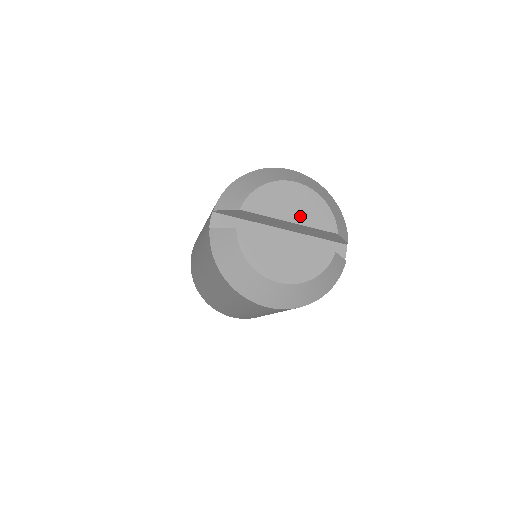
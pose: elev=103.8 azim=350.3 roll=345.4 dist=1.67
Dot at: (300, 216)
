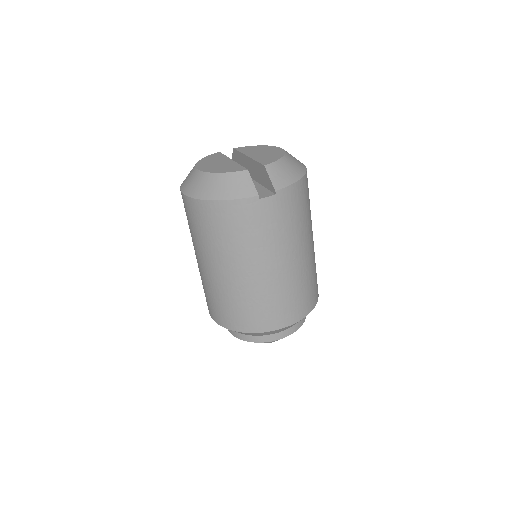
Dot at: (257, 156)
